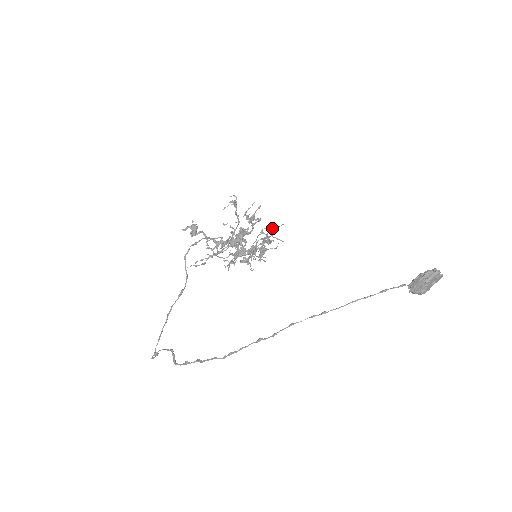
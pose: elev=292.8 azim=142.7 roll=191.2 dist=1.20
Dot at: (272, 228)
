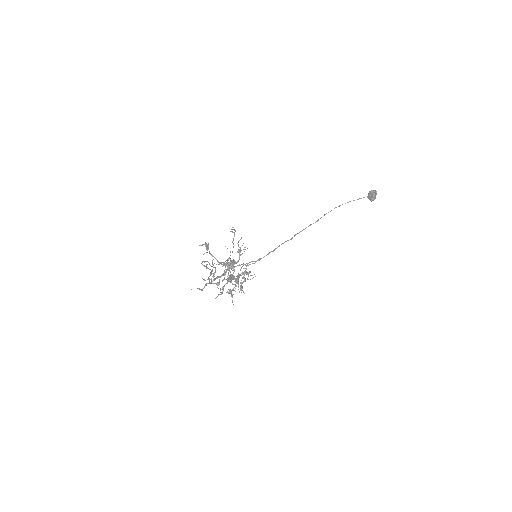
Dot at: (250, 262)
